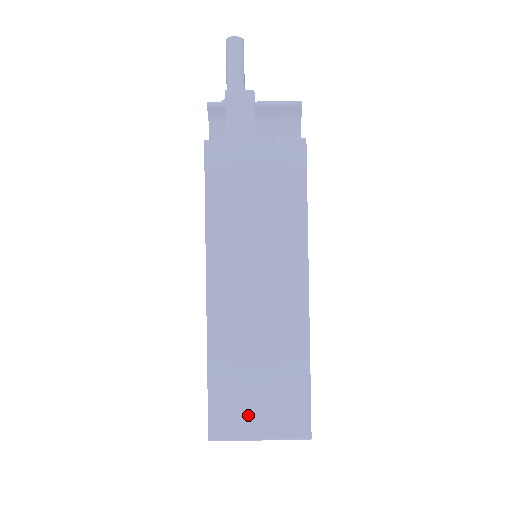
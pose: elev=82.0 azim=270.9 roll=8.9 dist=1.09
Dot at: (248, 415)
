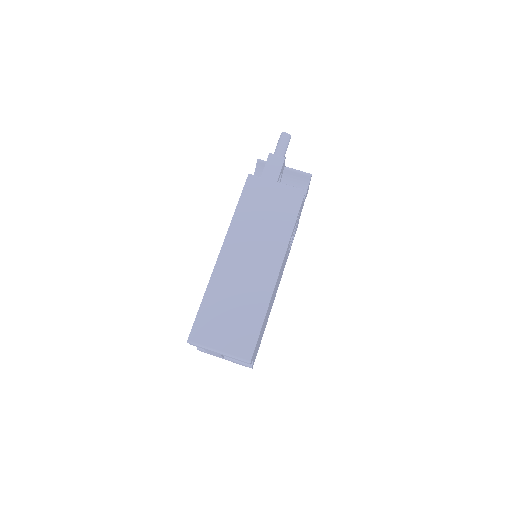
Dot at: (217, 334)
